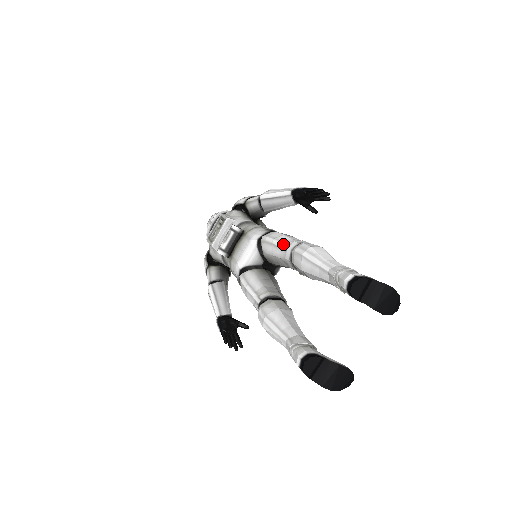
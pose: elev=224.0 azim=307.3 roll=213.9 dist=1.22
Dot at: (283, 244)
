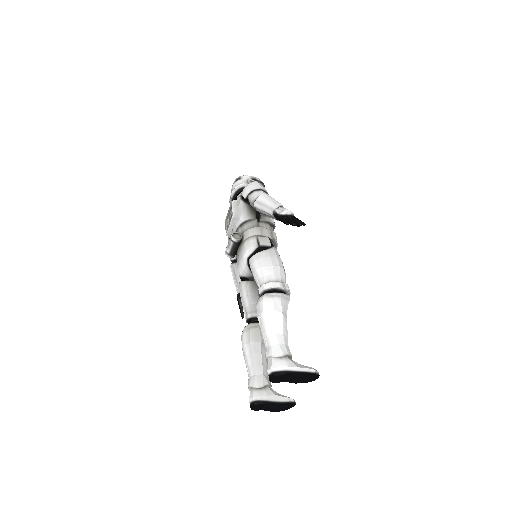
Dot at: (257, 282)
